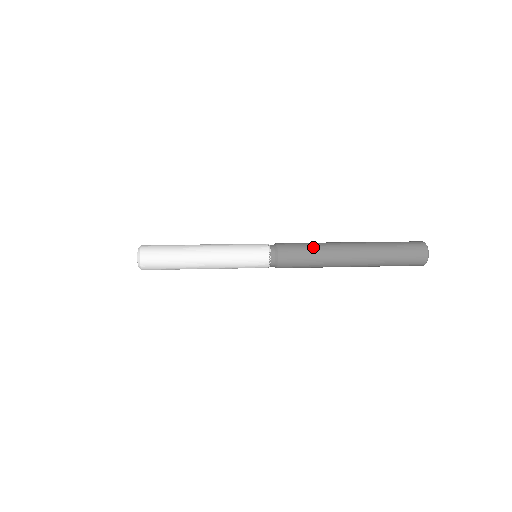
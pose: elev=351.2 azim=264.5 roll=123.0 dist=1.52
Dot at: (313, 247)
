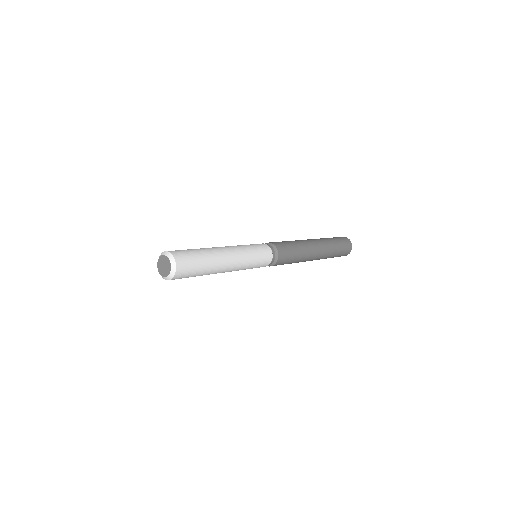
Dot at: (293, 242)
